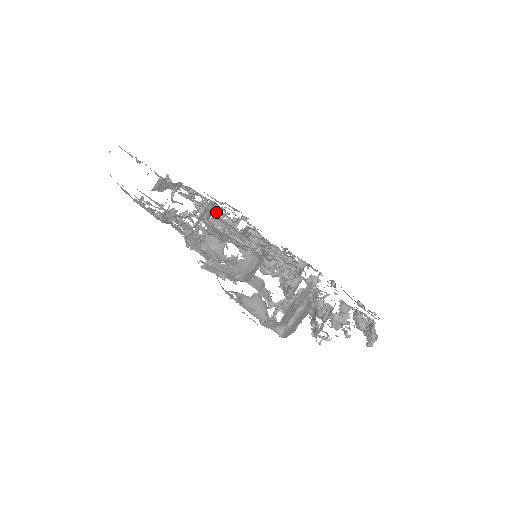
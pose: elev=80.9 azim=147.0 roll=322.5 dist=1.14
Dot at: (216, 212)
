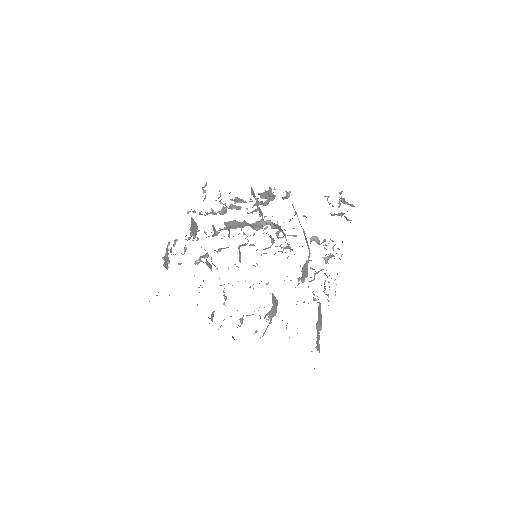
Dot at: (211, 257)
